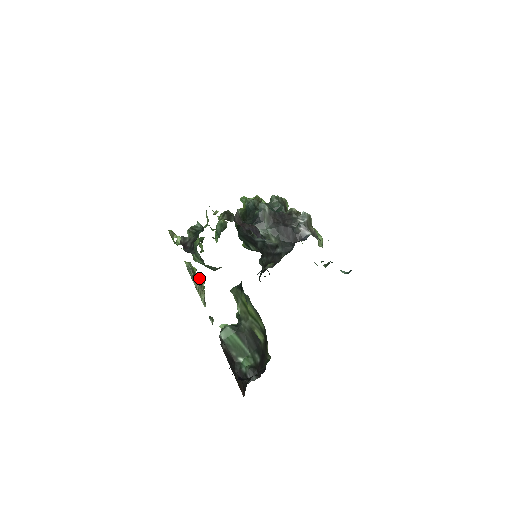
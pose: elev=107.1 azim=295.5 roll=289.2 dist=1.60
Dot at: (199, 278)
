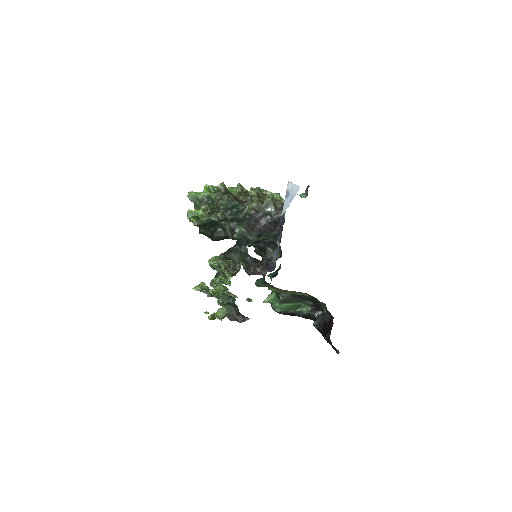
Dot at: occluded
